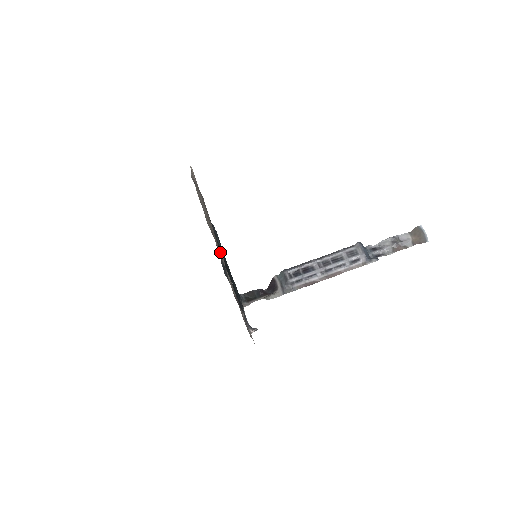
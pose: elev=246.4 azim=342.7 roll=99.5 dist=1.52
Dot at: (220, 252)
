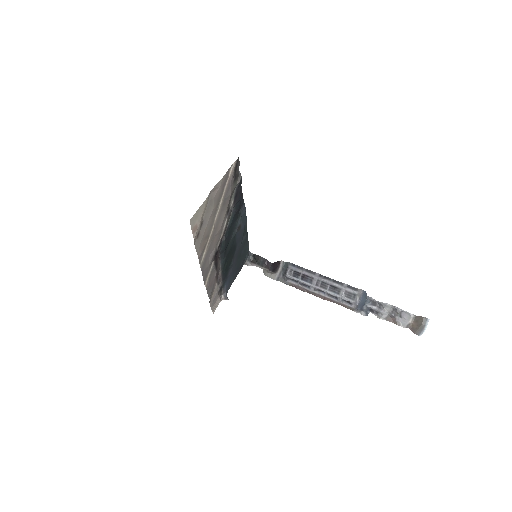
Dot at: (212, 253)
